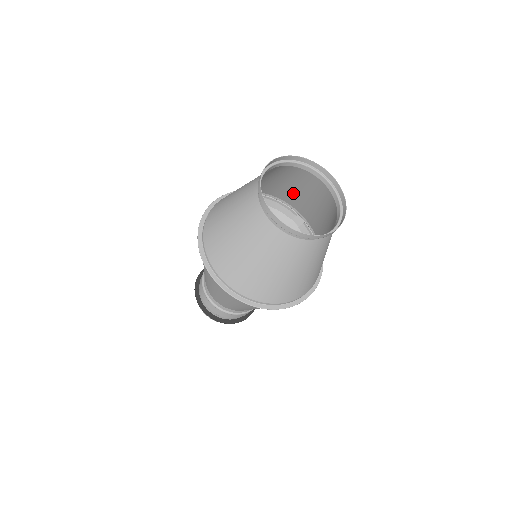
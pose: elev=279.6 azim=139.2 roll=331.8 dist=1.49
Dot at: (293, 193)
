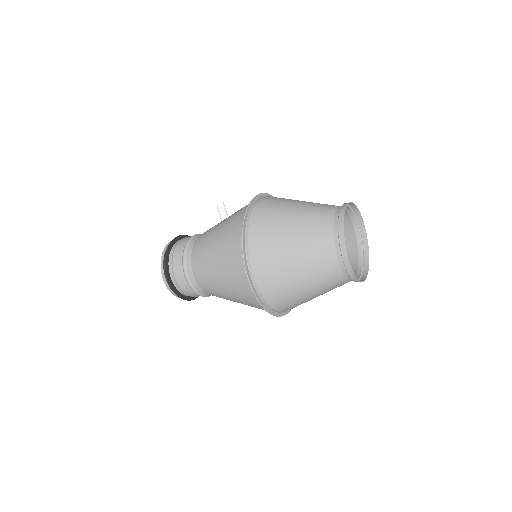
Dot at: occluded
